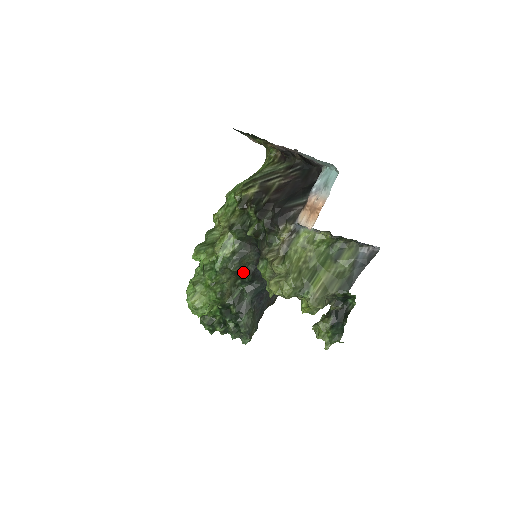
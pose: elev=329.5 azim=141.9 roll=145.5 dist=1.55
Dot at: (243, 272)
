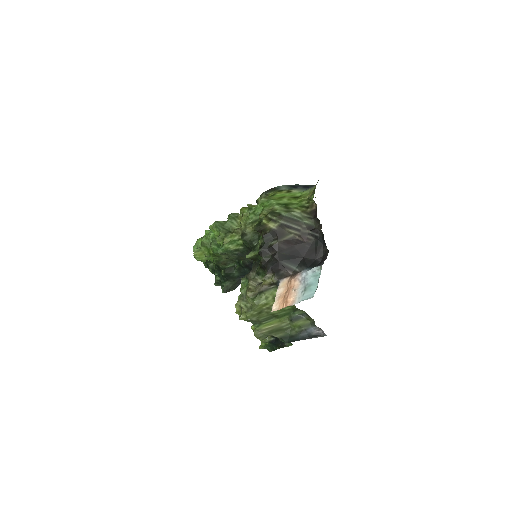
Dot at: occluded
